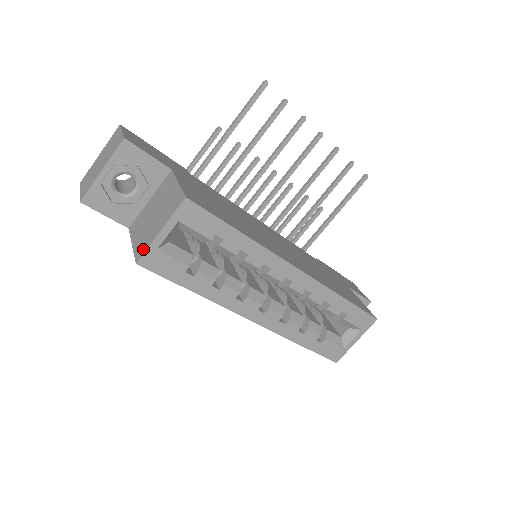
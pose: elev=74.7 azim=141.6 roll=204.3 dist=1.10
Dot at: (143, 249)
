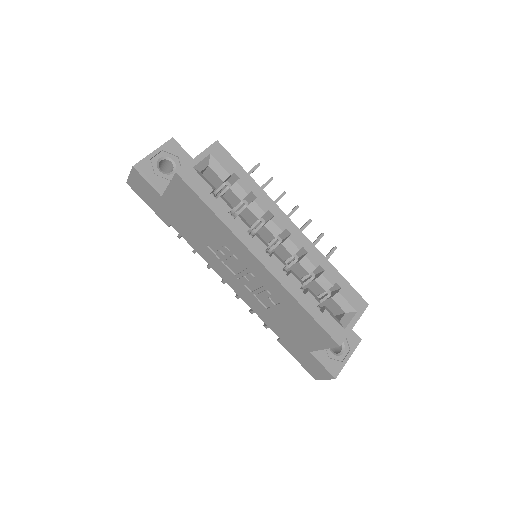
Dot at: (182, 168)
